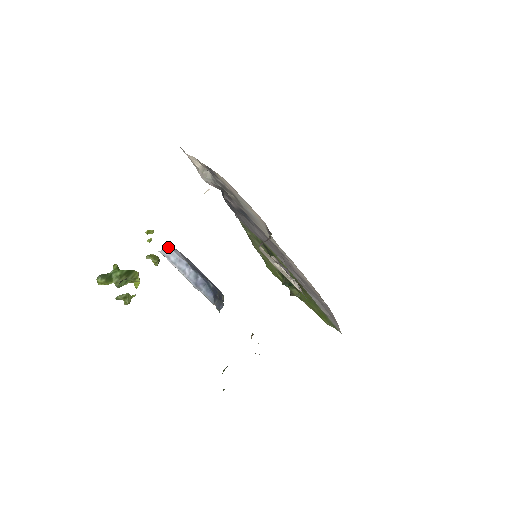
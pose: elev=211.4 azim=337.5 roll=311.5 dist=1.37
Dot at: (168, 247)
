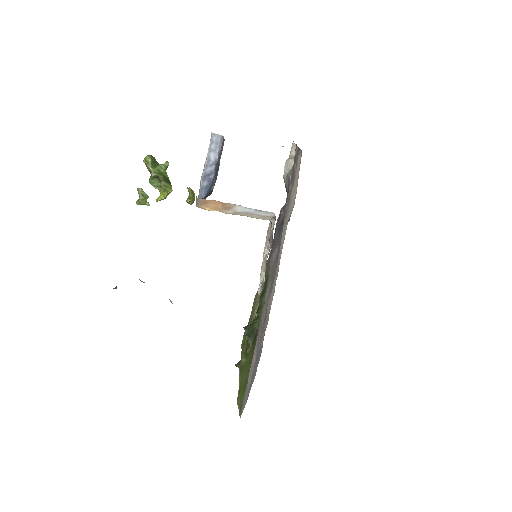
Dot at: (220, 136)
